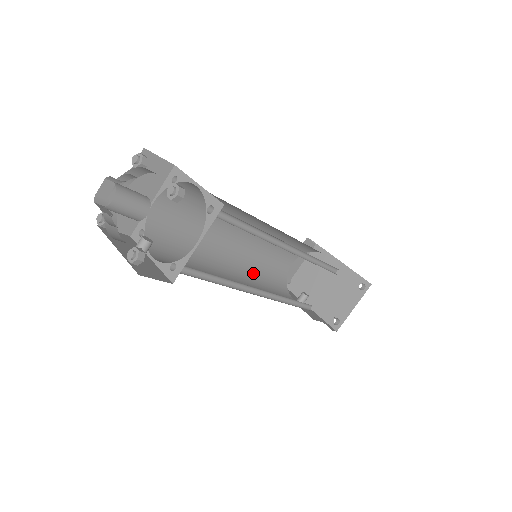
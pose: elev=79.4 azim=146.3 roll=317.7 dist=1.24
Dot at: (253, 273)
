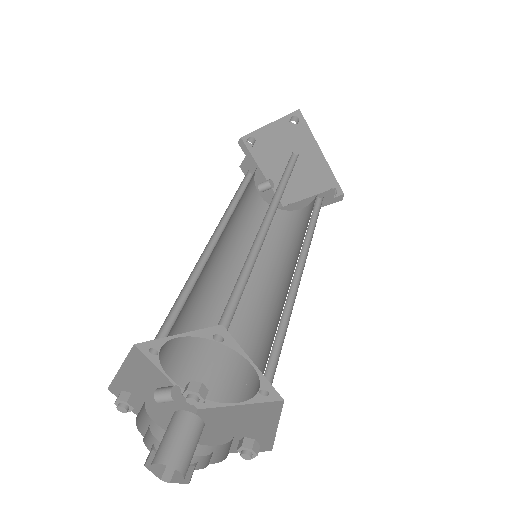
Dot at: (233, 215)
